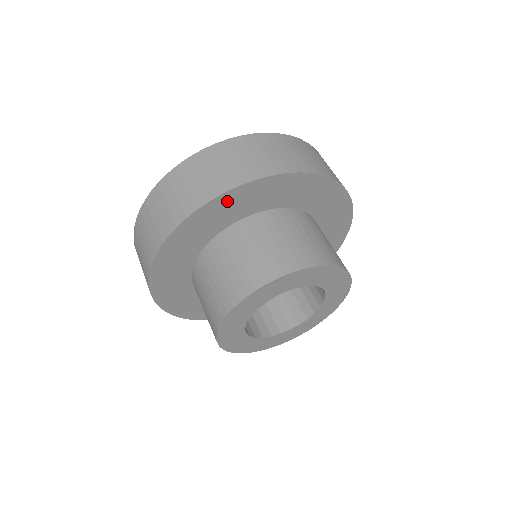
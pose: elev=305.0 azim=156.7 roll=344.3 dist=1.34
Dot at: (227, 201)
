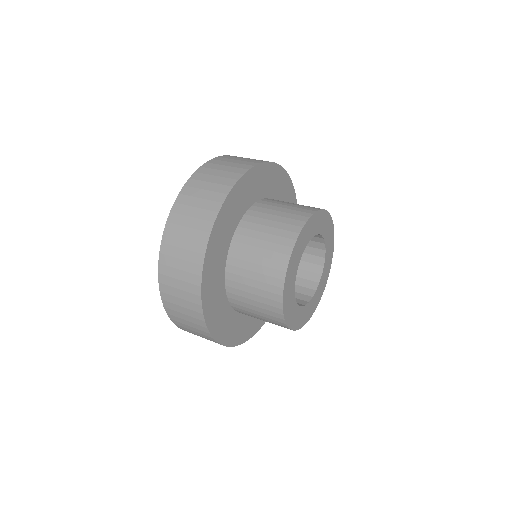
Dot at: (229, 206)
